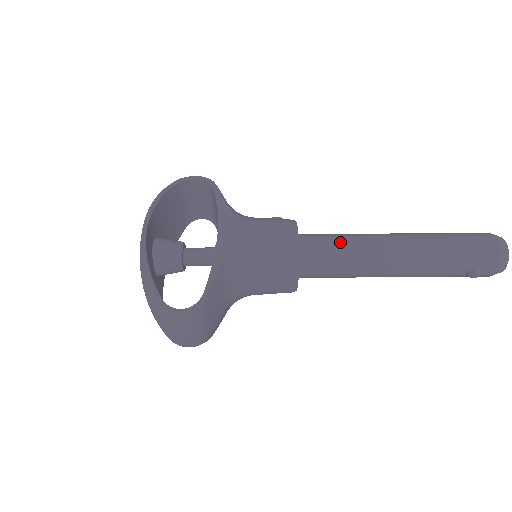
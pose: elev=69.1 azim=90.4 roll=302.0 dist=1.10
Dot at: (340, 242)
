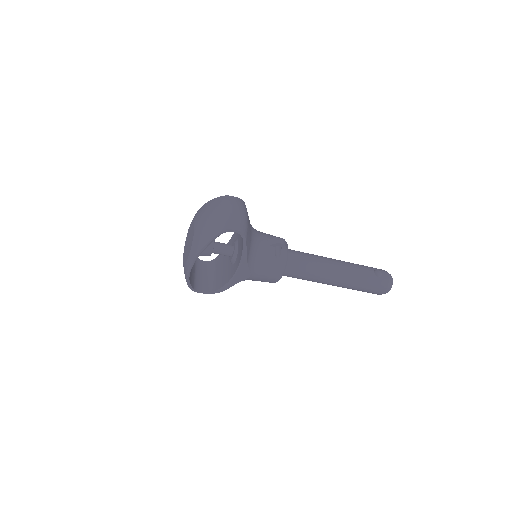
Dot at: (304, 277)
